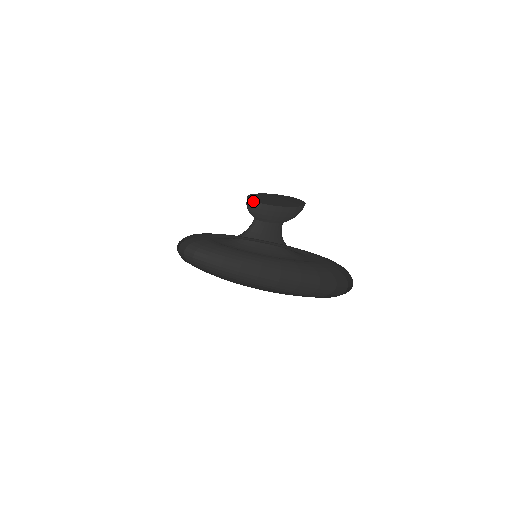
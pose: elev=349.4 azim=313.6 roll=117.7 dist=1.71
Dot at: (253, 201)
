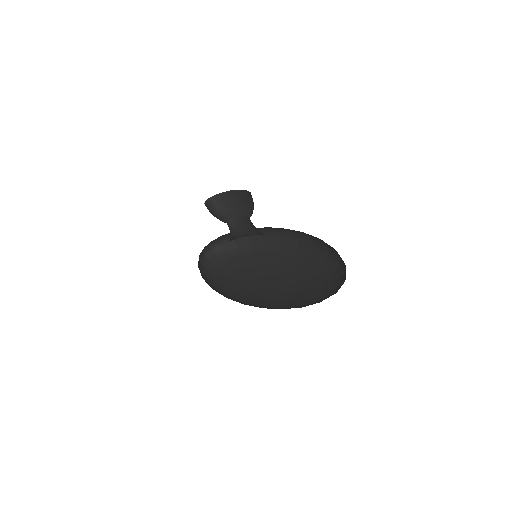
Dot at: (214, 196)
